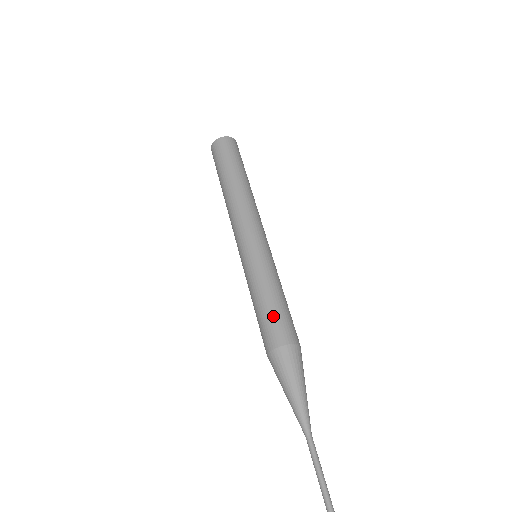
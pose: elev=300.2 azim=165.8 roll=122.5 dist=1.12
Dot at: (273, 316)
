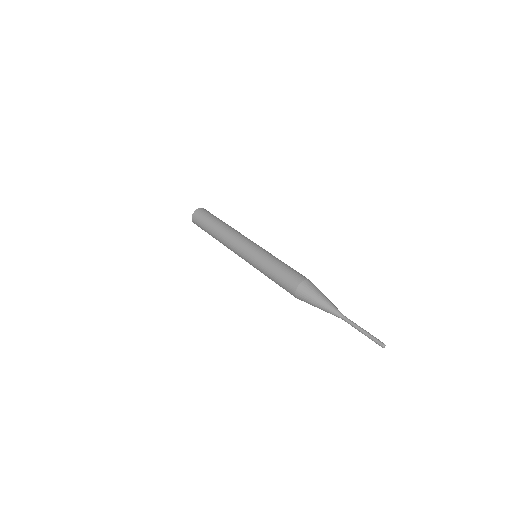
Dot at: (289, 271)
